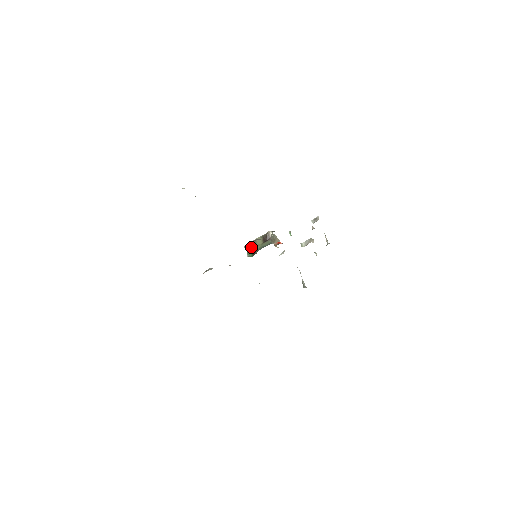
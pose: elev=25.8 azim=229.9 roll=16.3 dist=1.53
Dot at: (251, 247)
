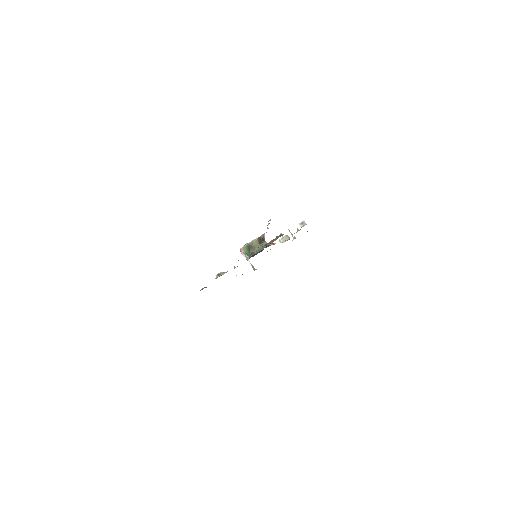
Dot at: (248, 248)
